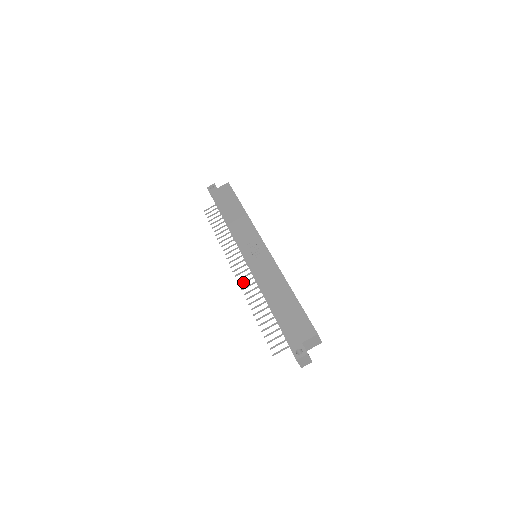
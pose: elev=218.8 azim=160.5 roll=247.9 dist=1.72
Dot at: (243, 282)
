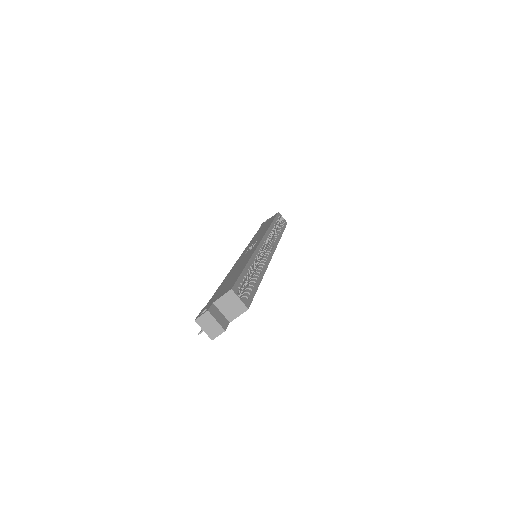
Dot at: occluded
